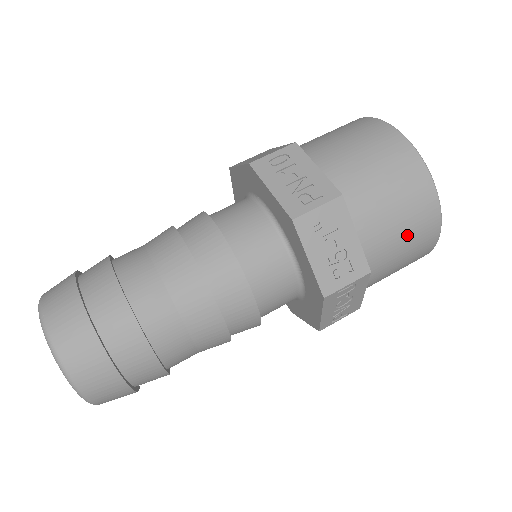
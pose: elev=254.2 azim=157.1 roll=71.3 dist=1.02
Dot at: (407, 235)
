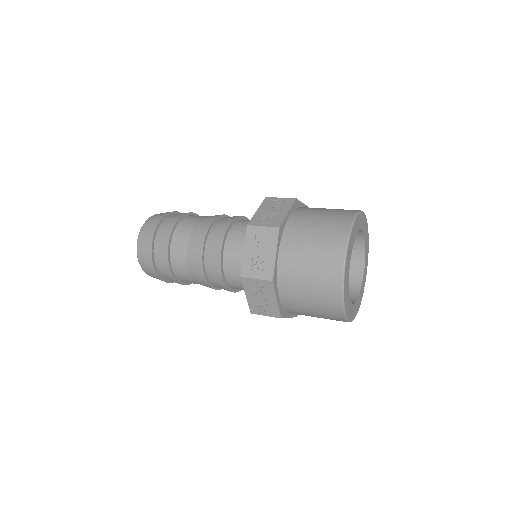
Dot at: (313, 279)
